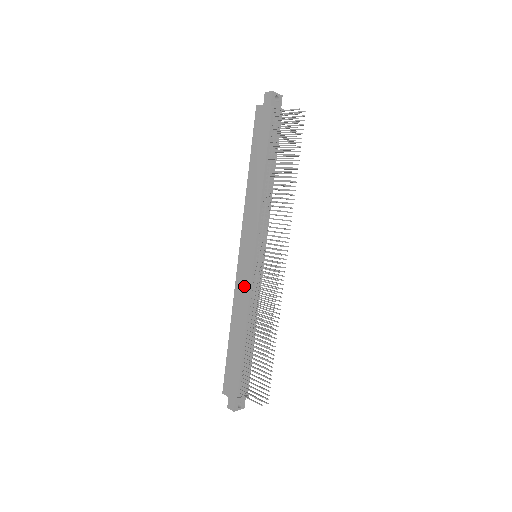
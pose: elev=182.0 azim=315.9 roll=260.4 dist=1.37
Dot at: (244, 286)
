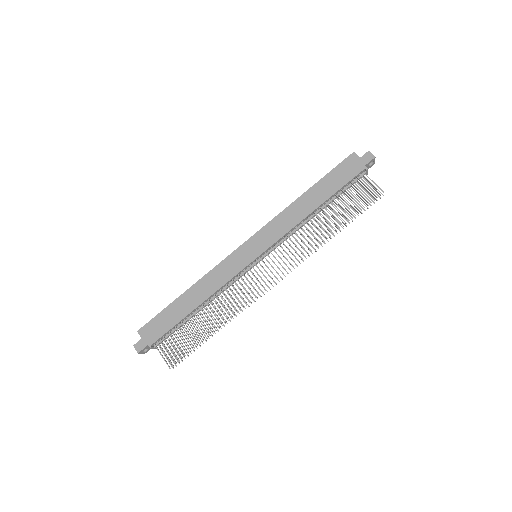
Dot at: (229, 270)
